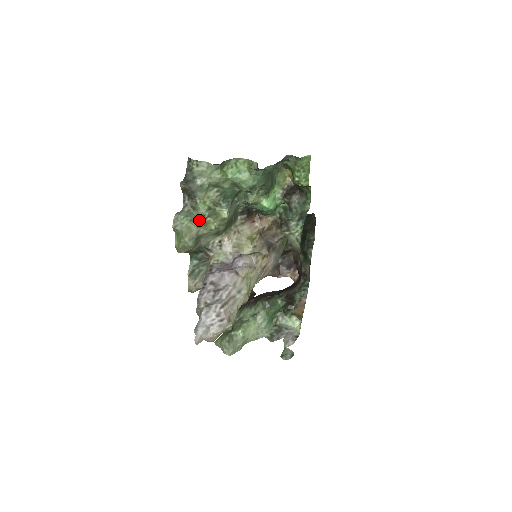
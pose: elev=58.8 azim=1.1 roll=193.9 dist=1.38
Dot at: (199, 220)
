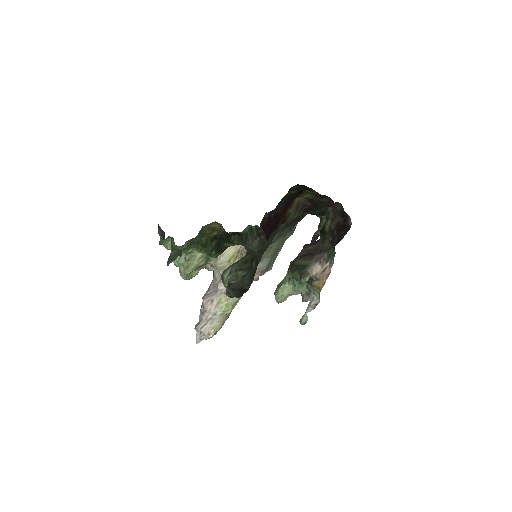
Dot at: (184, 264)
